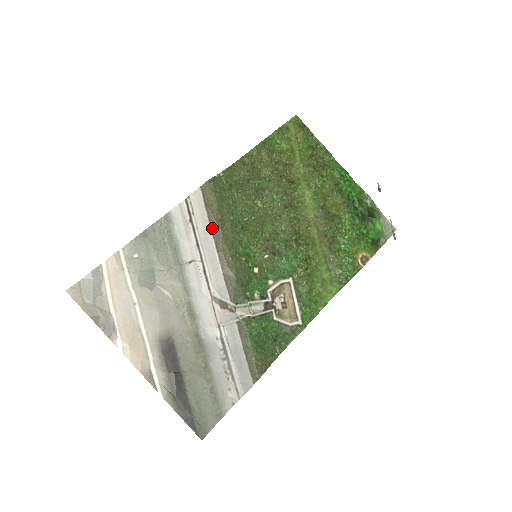
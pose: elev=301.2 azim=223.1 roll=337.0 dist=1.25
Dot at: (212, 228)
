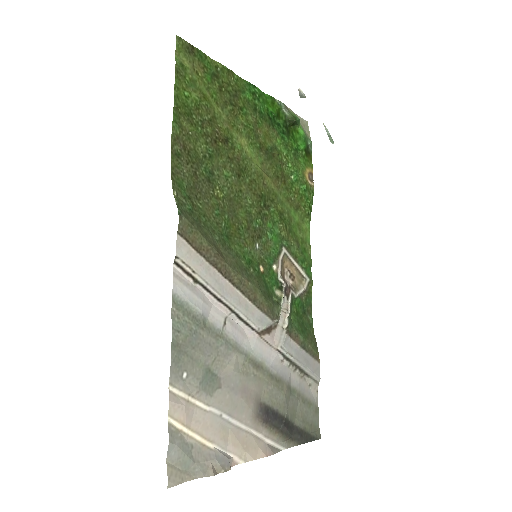
Dot at: (218, 269)
